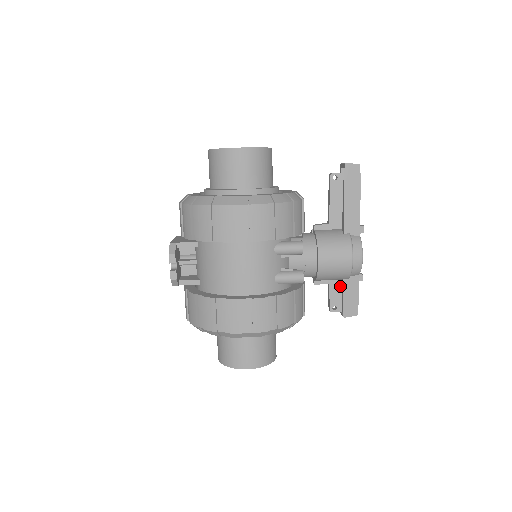
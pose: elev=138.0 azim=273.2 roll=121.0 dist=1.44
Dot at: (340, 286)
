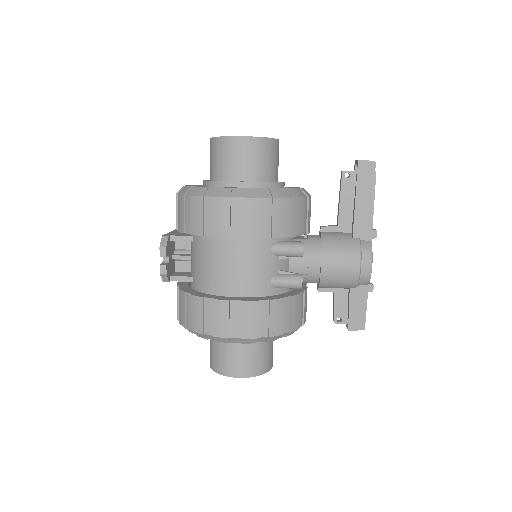
Dot at: (347, 296)
